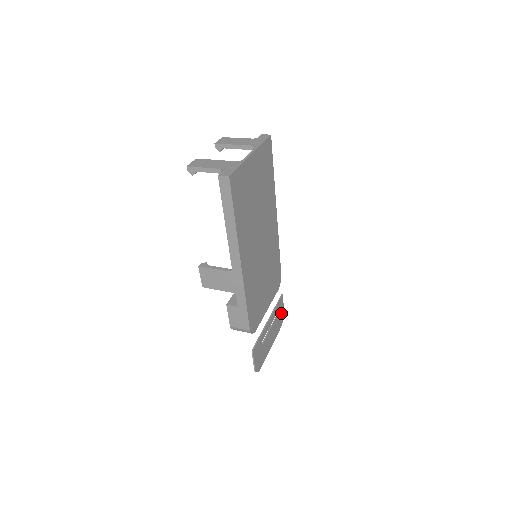
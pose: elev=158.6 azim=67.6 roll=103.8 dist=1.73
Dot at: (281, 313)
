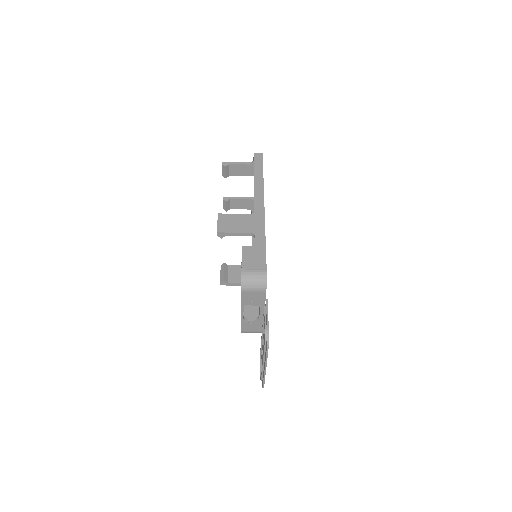
Dot at: occluded
